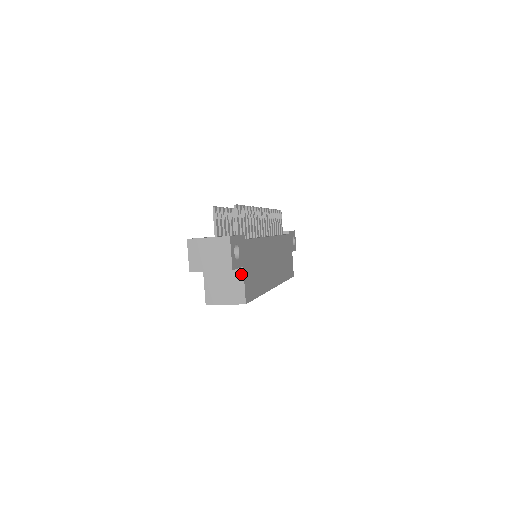
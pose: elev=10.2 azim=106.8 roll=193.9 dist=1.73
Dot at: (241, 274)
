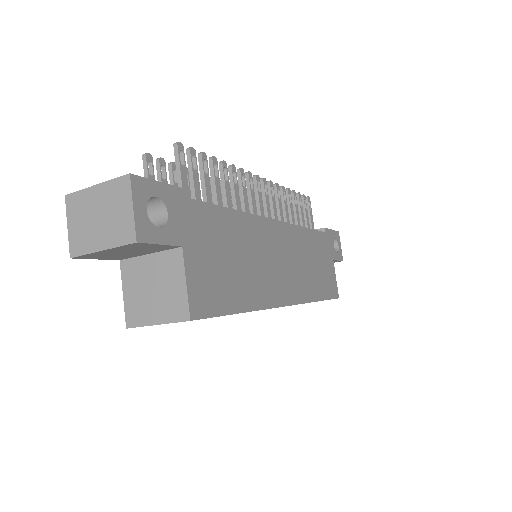
Dot at: (179, 261)
